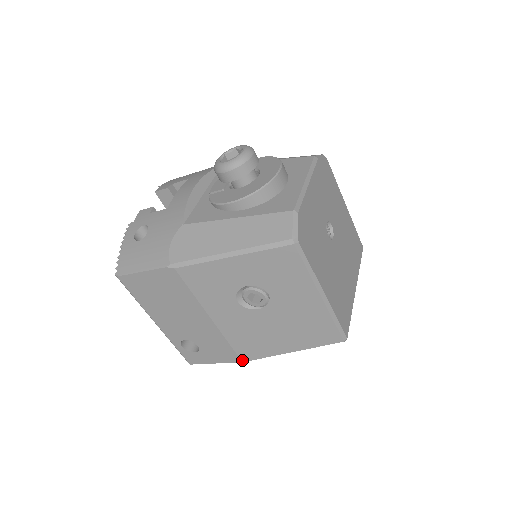
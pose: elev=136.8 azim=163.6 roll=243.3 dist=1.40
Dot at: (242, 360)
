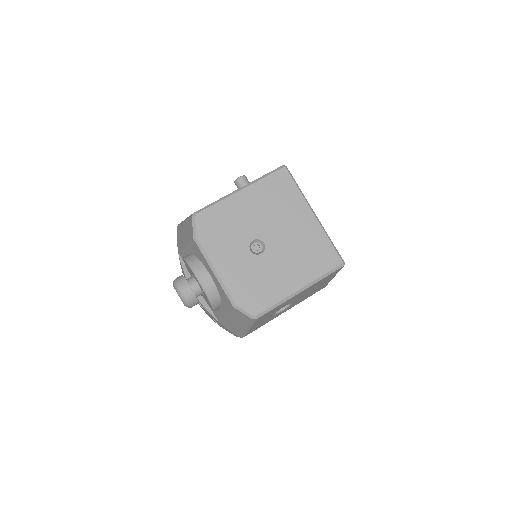
Dot at: occluded
